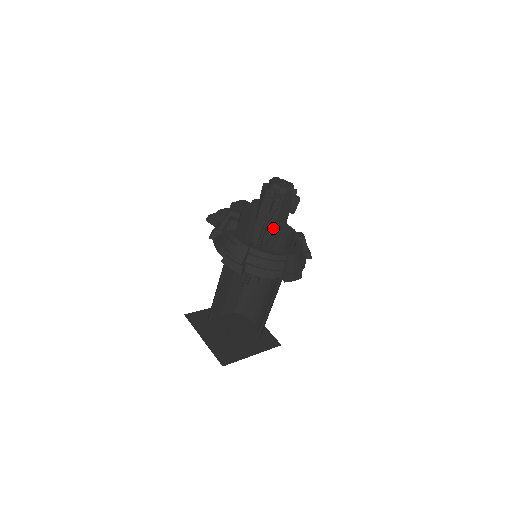
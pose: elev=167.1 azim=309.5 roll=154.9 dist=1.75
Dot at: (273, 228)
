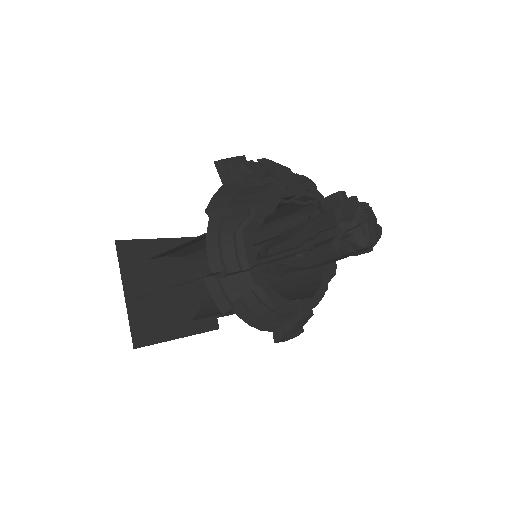
Dot at: (307, 264)
